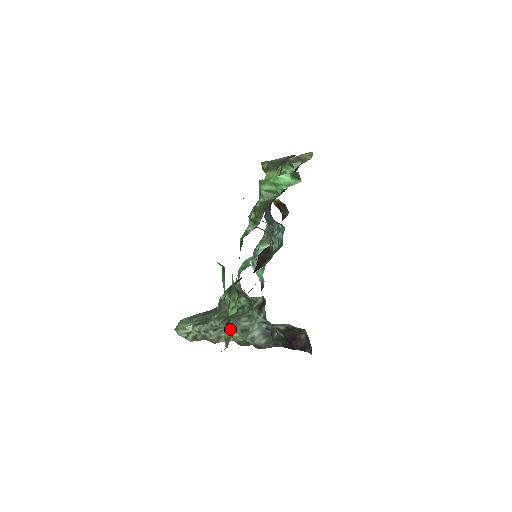
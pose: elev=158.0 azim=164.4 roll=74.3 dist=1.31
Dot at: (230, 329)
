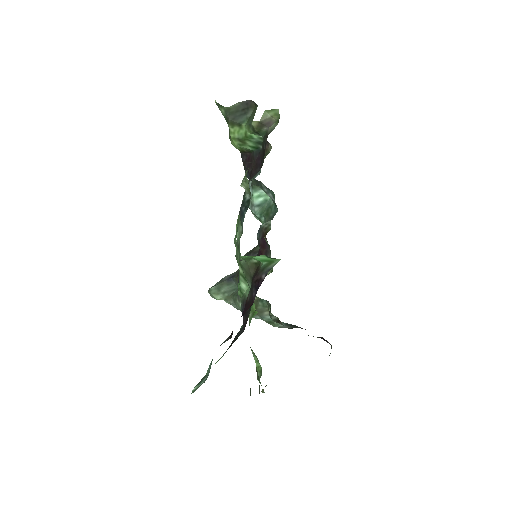
Dot at: occluded
